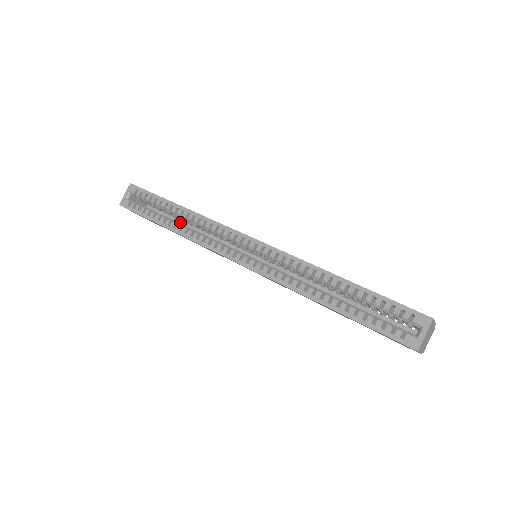
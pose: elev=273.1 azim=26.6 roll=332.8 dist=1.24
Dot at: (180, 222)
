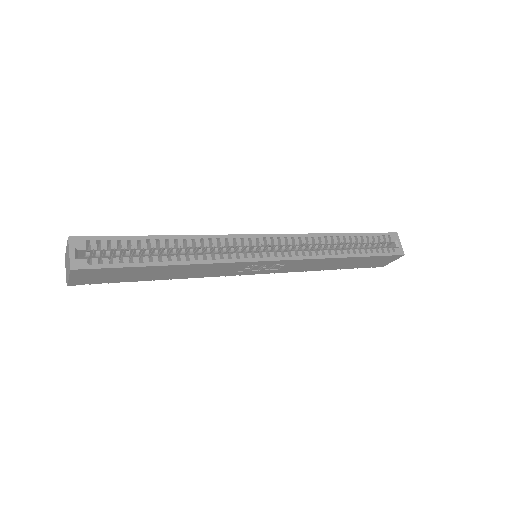
Dot at: occluded
